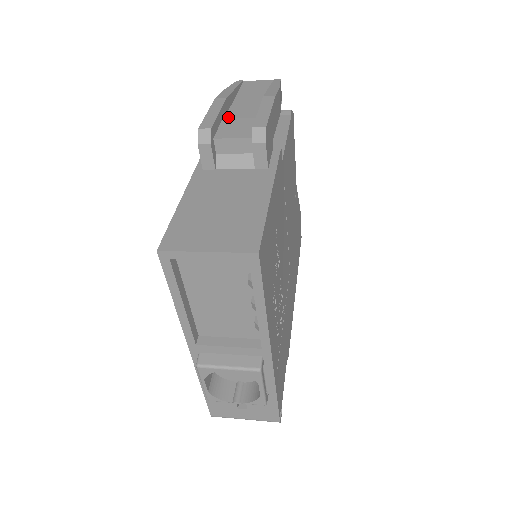
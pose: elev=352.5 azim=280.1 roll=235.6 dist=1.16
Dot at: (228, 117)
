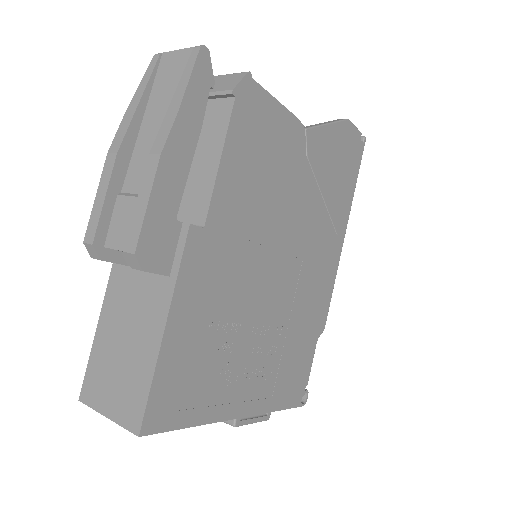
Dot at: (126, 184)
